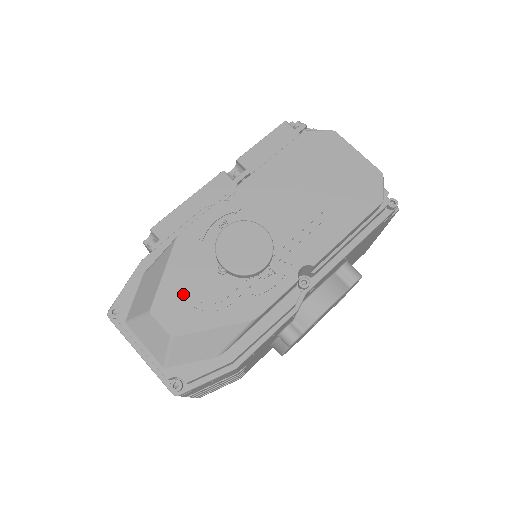
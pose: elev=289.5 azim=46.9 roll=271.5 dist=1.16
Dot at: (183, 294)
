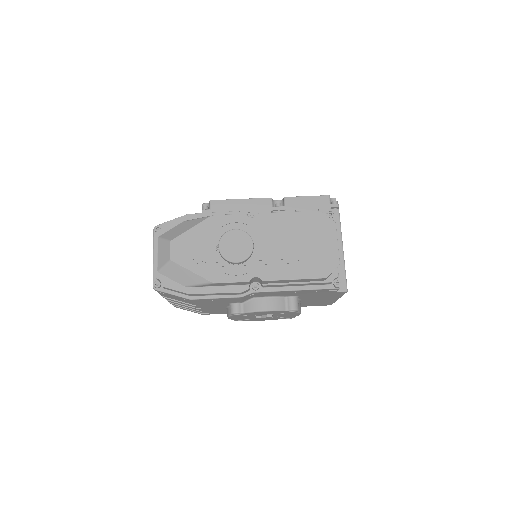
Dot at: (191, 245)
